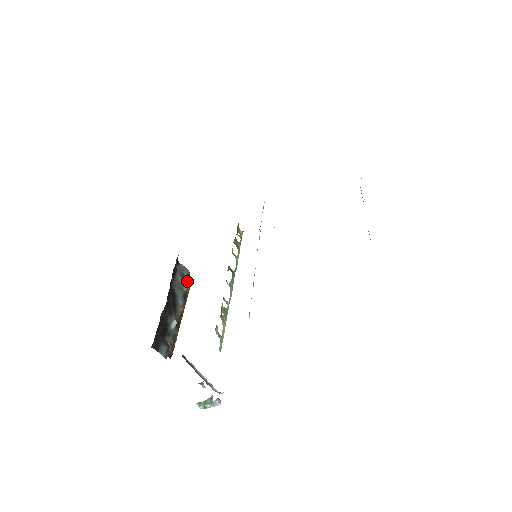
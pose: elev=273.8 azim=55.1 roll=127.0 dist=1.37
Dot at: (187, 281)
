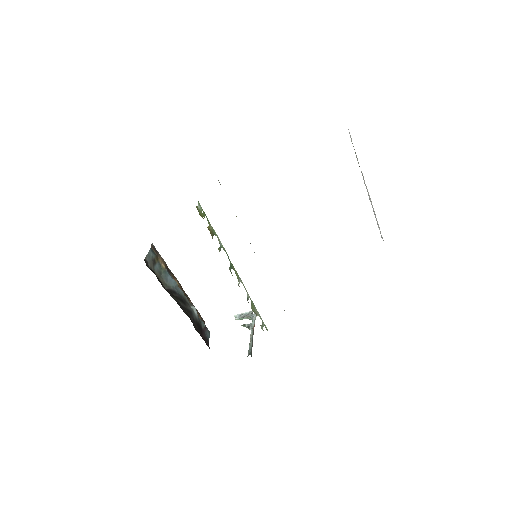
Dot at: (157, 256)
